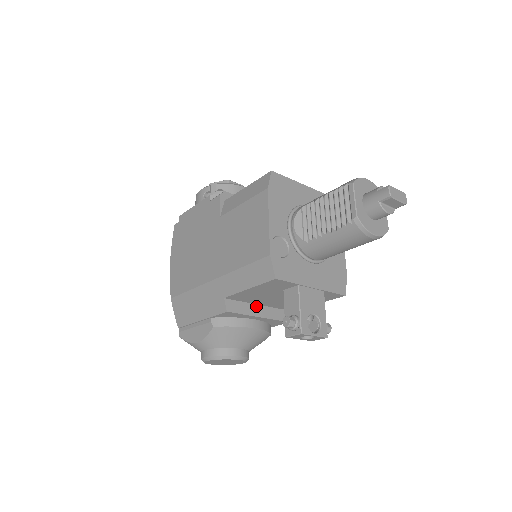
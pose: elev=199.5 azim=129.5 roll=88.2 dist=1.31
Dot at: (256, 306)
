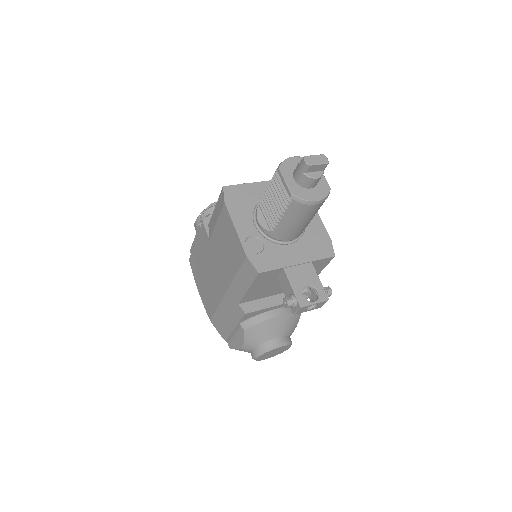
Dot at: (271, 298)
